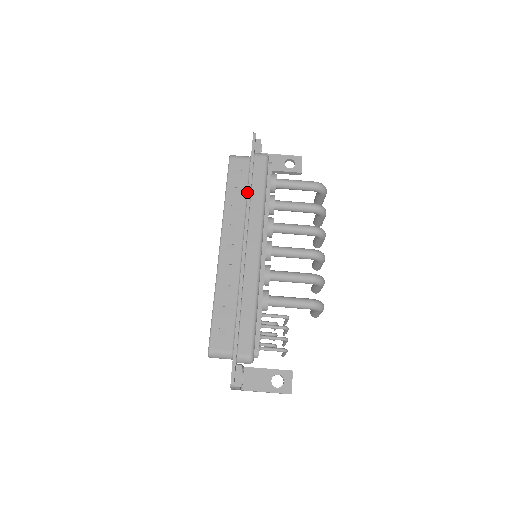
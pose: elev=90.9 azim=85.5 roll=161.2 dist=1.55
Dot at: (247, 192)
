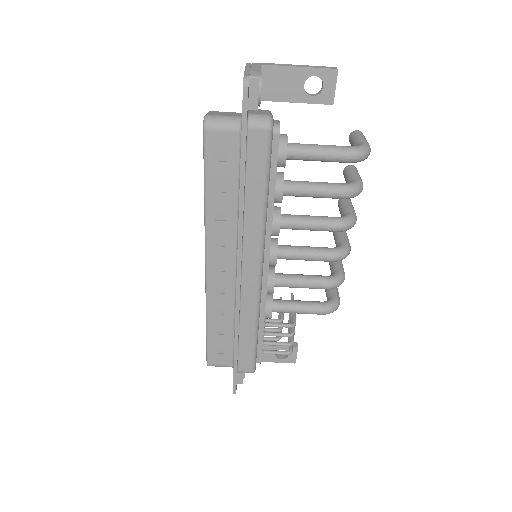
Dot at: (238, 192)
